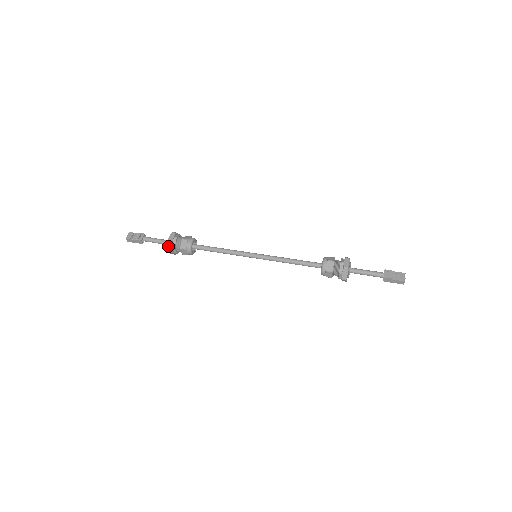
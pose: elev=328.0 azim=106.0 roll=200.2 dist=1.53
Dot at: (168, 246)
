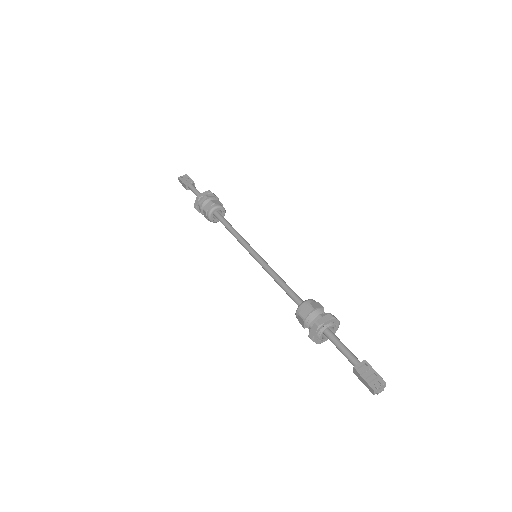
Dot at: (196, 201)
